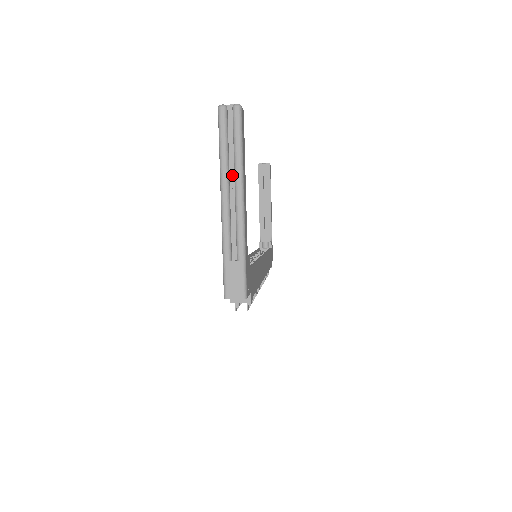
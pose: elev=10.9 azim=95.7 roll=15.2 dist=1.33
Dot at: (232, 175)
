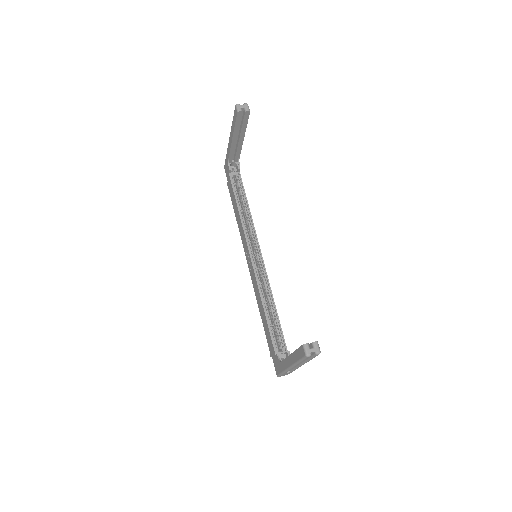
Dot at: occluded
